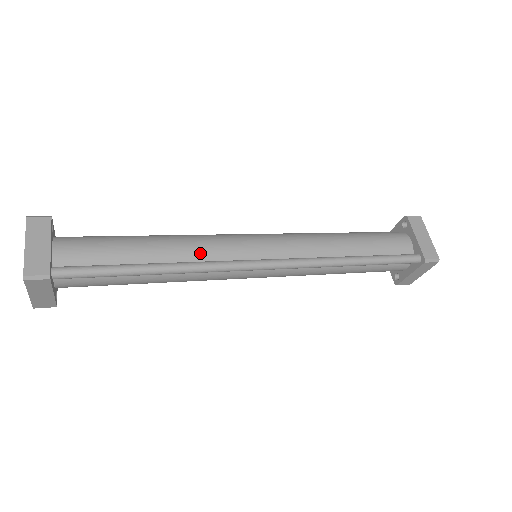
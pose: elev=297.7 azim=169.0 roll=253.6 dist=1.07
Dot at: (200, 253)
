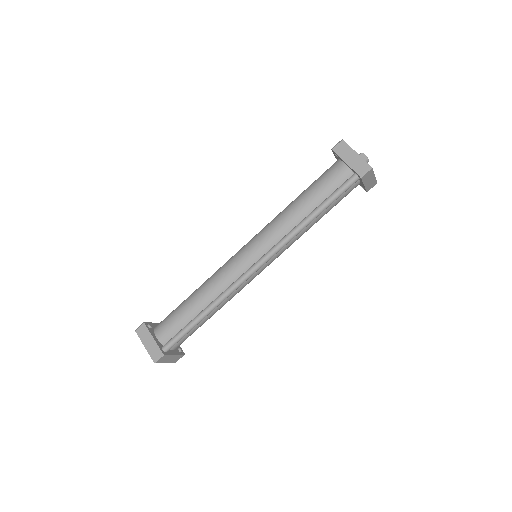
Dot at: (221, 286)
